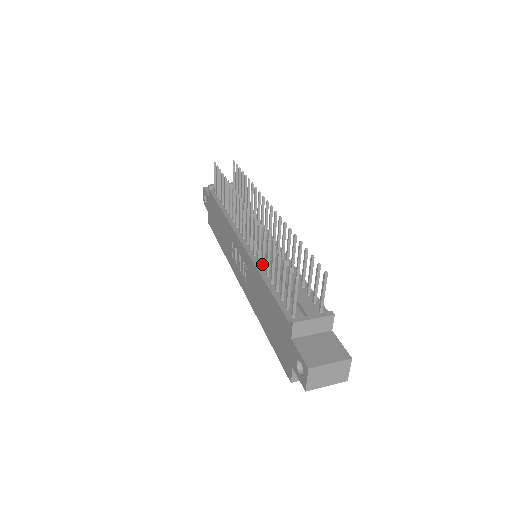
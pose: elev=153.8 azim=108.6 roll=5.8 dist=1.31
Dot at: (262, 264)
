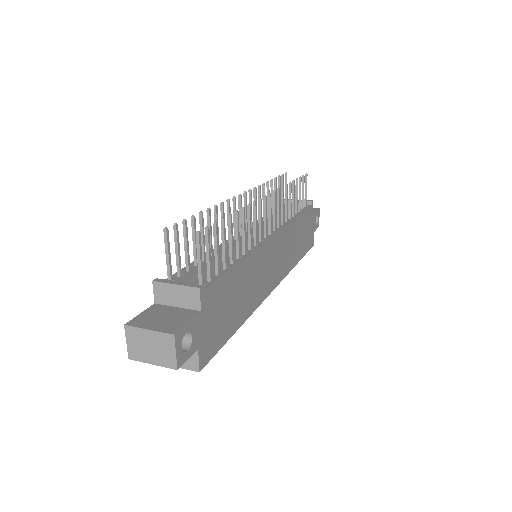
Dot at: occluded
